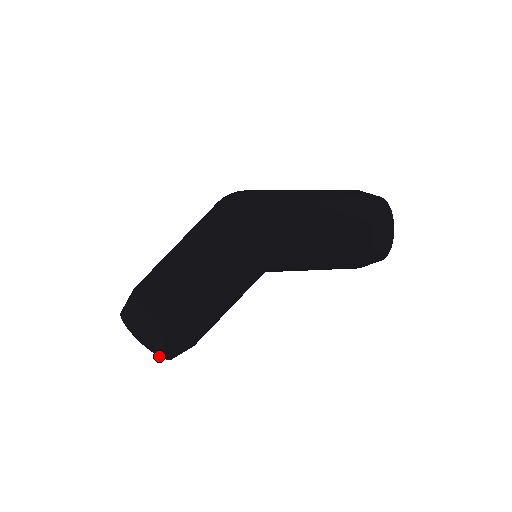
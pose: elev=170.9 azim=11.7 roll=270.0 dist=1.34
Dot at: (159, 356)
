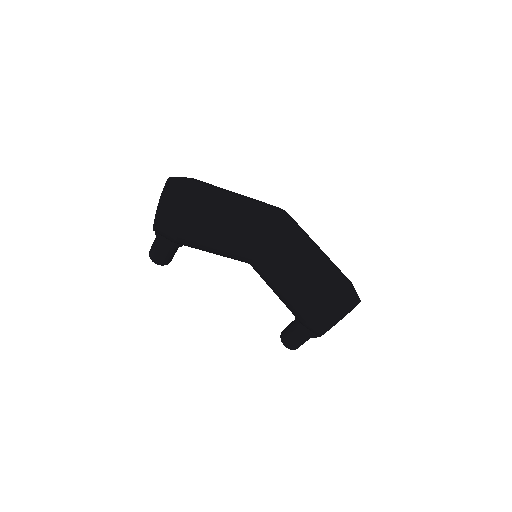
Dot at: (168, 197)
